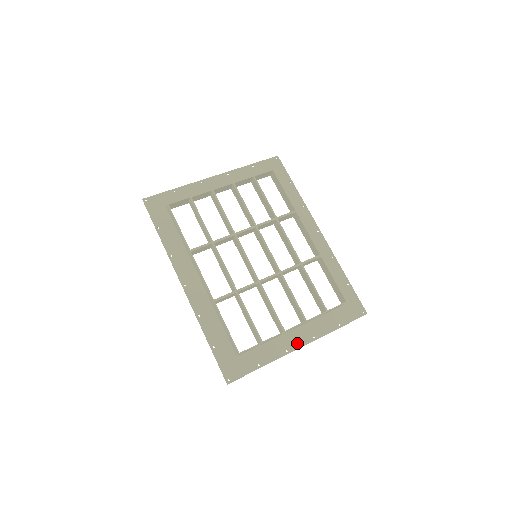
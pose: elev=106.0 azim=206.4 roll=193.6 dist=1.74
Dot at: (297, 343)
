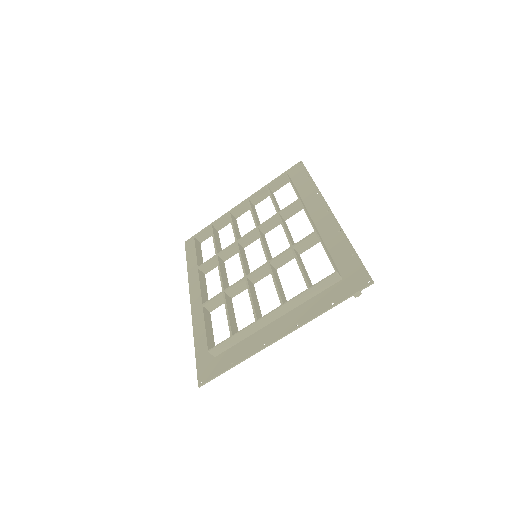
Dot at: (277, 334)
